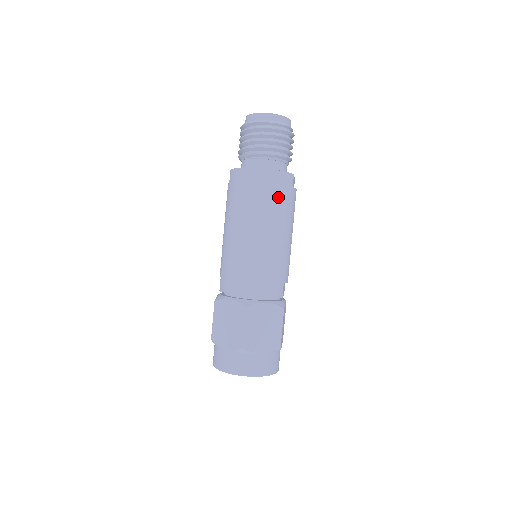
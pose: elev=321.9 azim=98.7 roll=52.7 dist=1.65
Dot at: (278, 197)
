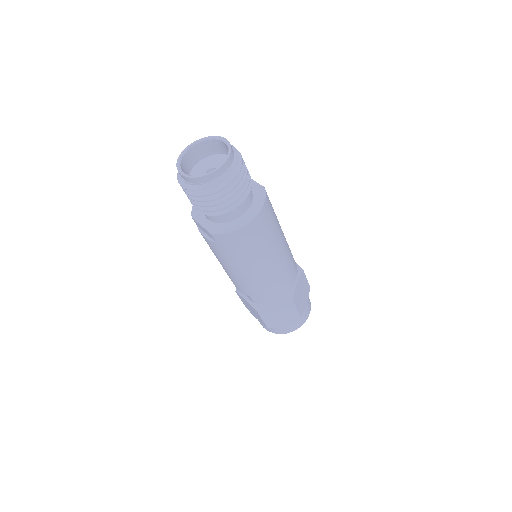
Dot at: (272, 221)
